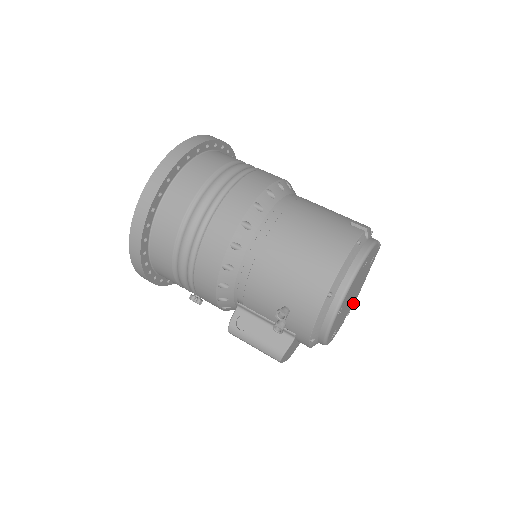
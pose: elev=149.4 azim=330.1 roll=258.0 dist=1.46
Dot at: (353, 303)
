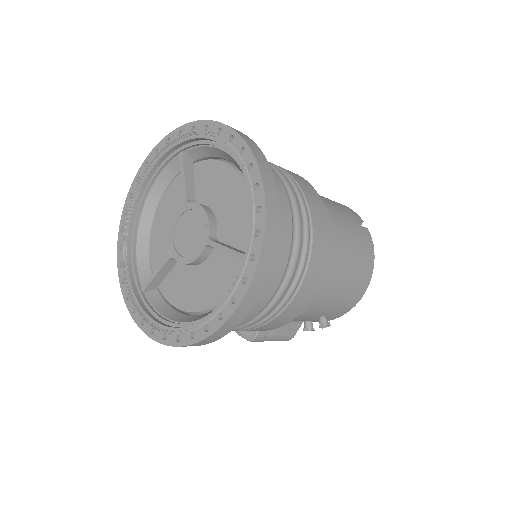
Dot at: occluded
